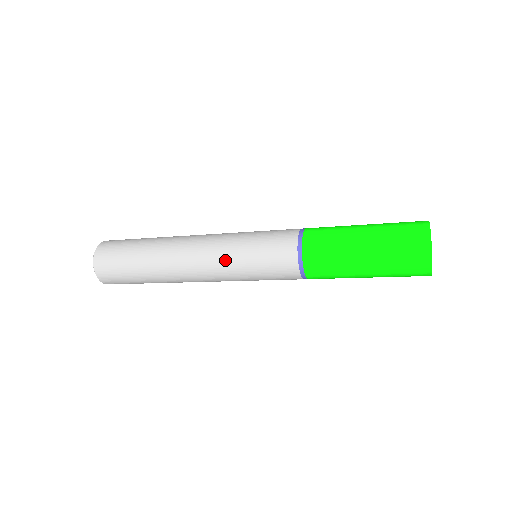
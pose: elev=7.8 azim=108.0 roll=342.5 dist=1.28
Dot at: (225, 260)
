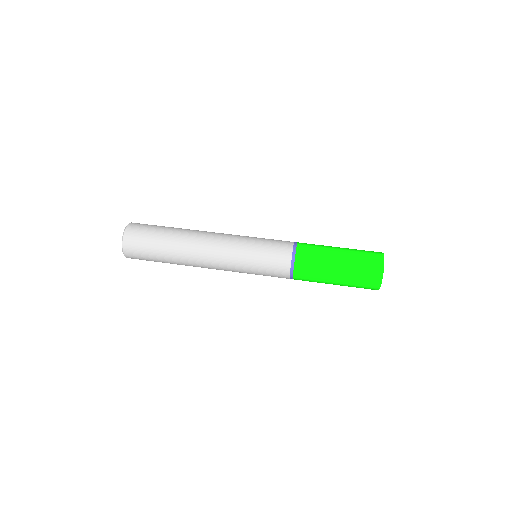
Dot at: occluded
